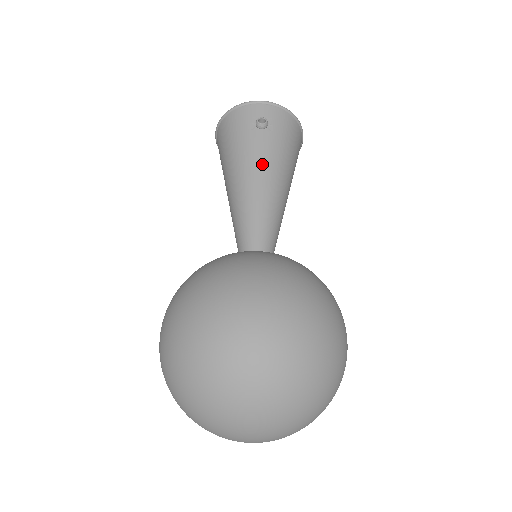
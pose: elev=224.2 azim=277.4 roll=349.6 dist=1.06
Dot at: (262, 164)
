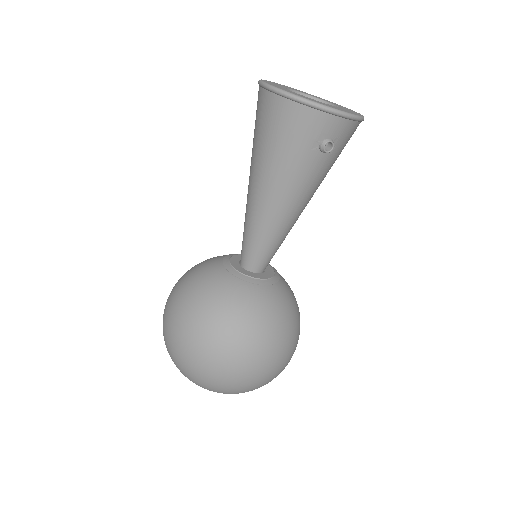
Dot at: (303, 192)
